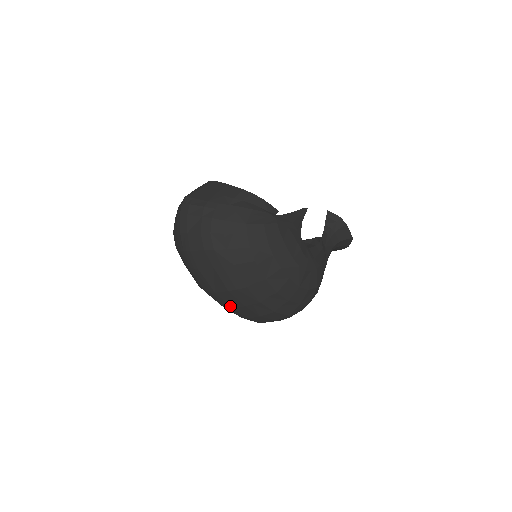
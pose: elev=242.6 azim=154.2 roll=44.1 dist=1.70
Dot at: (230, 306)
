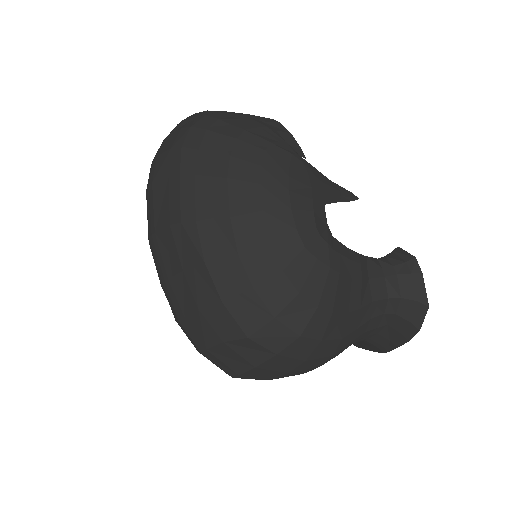
Dot at: (166, 272)
